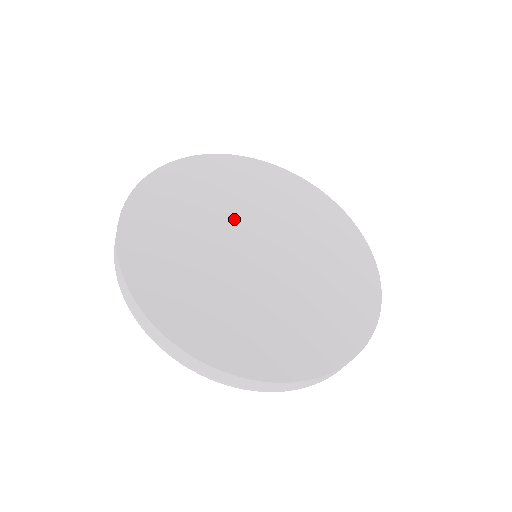
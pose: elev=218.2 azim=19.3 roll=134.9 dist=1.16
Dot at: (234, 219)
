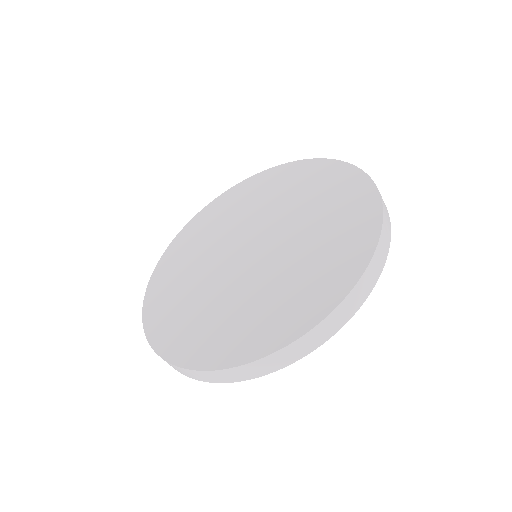
Dot at: (217, 256)
